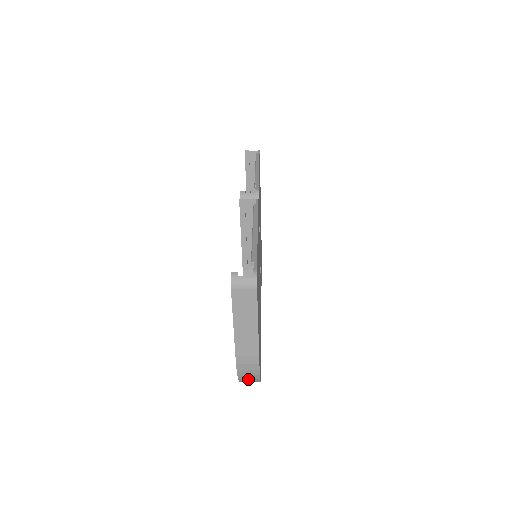
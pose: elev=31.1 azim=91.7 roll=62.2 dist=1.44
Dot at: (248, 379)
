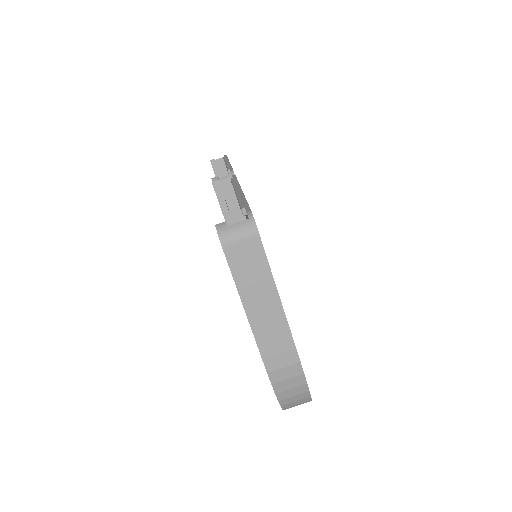
Dot at: (292, 397)
